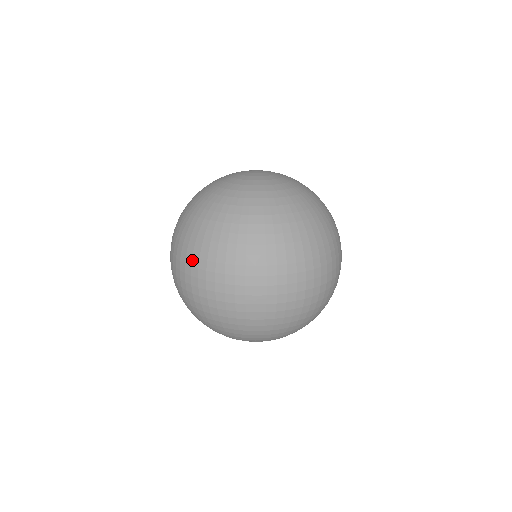
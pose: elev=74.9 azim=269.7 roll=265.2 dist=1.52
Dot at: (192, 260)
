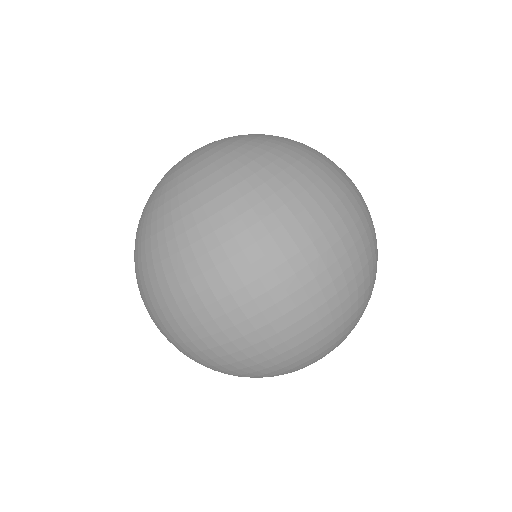
Dot at: (147, 302)
